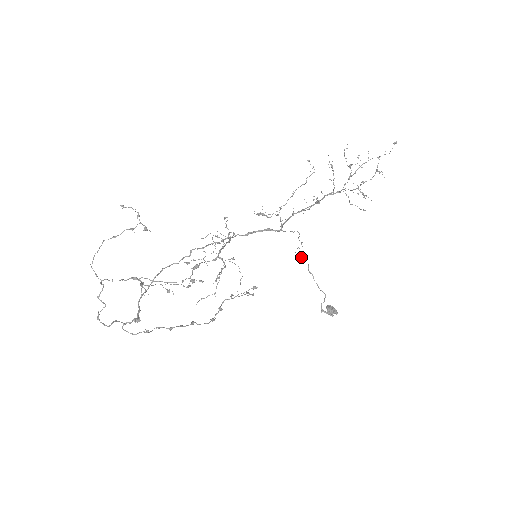
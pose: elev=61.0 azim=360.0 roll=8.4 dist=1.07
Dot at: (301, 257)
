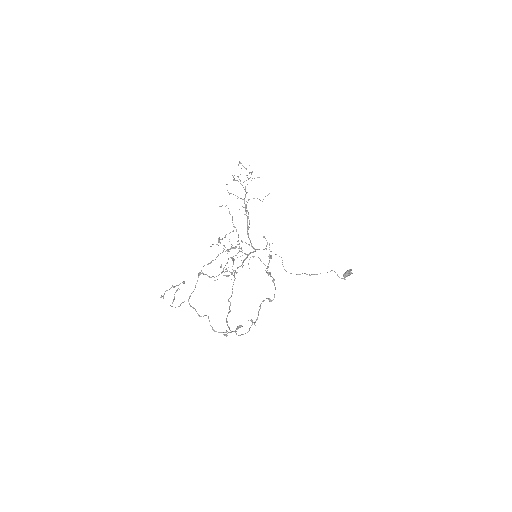
Dot at: occluded
